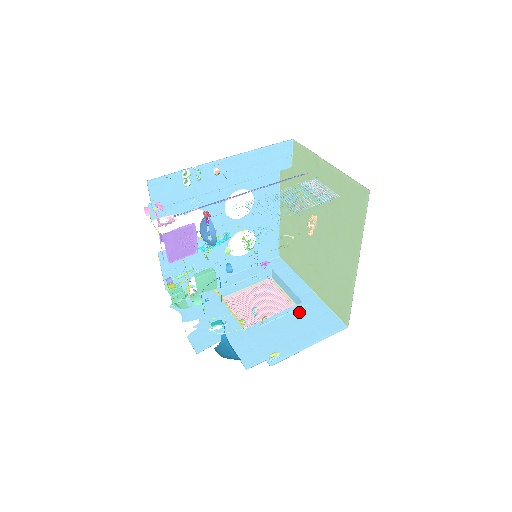
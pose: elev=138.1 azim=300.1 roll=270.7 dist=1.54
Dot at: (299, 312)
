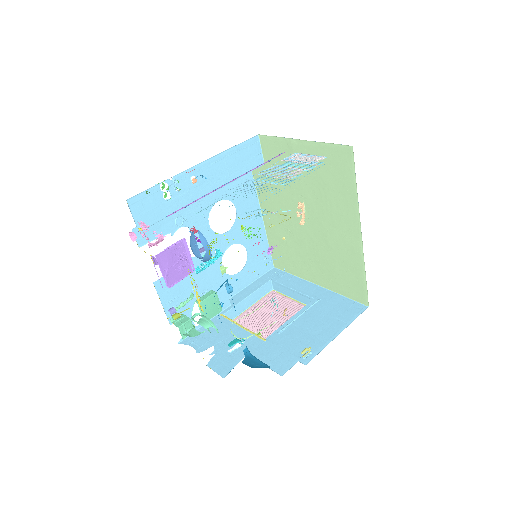
Dot at: (314, 308)
